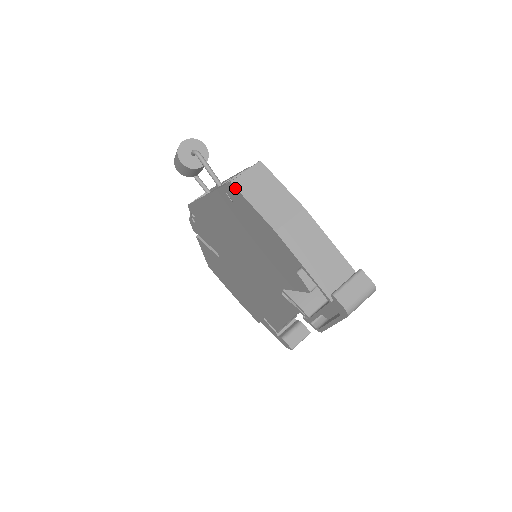
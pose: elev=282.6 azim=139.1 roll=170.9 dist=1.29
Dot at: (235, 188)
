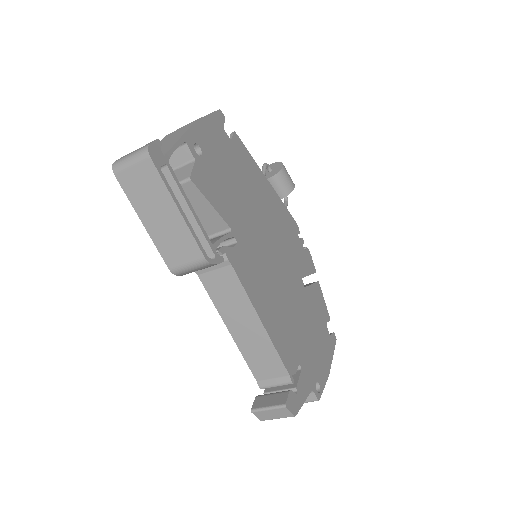
Dot at: occluded
